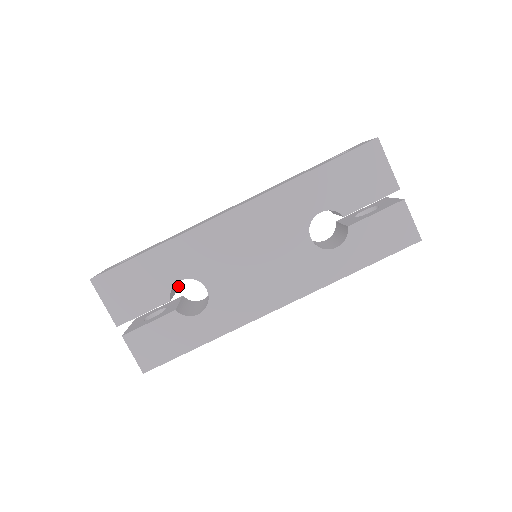
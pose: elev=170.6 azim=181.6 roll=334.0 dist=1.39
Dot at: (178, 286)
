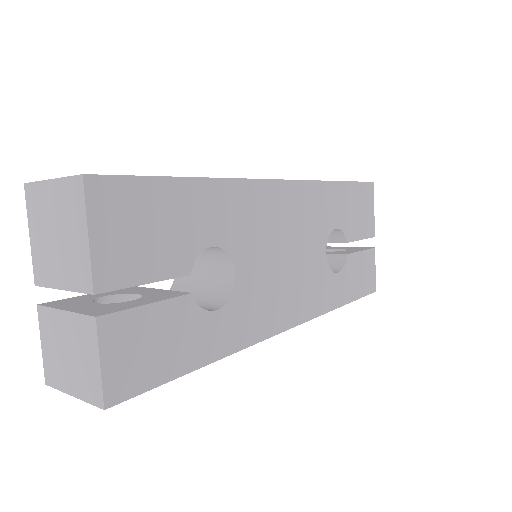
Dot at: occluded
